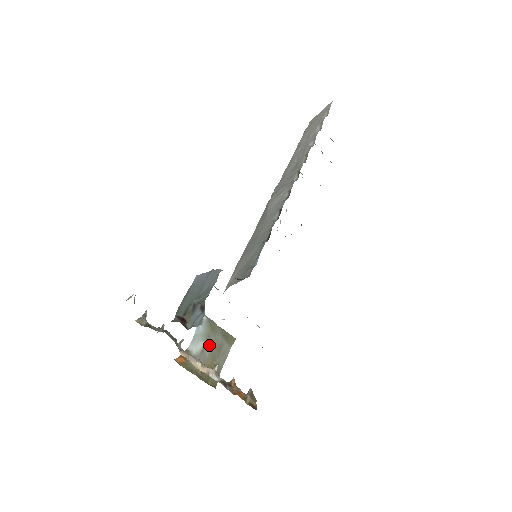
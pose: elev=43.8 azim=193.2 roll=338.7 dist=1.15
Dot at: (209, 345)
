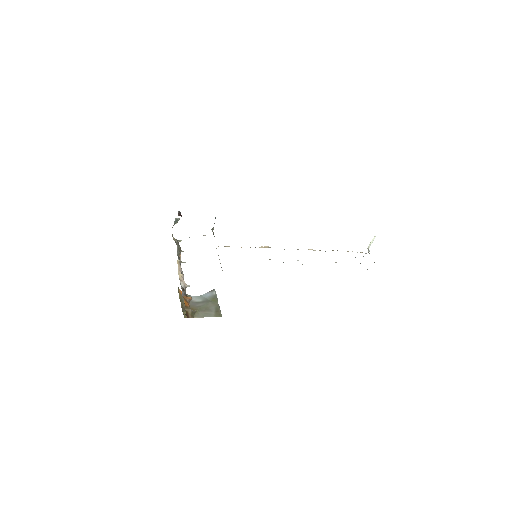
Dot at: (203, 304)
